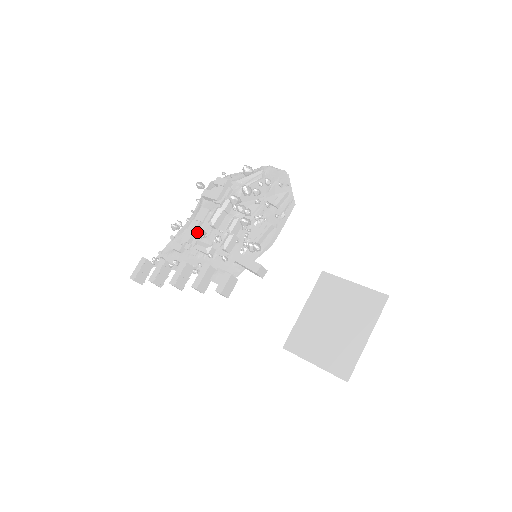
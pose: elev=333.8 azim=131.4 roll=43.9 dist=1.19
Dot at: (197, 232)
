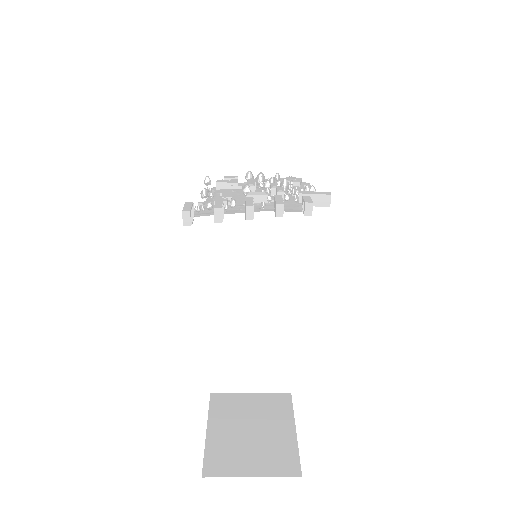
Dot at: (231, 198)
